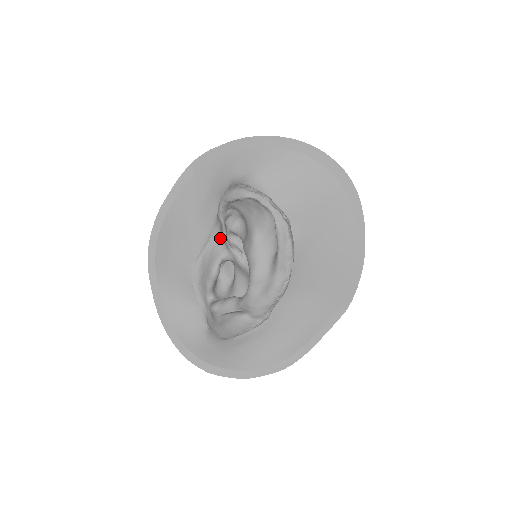
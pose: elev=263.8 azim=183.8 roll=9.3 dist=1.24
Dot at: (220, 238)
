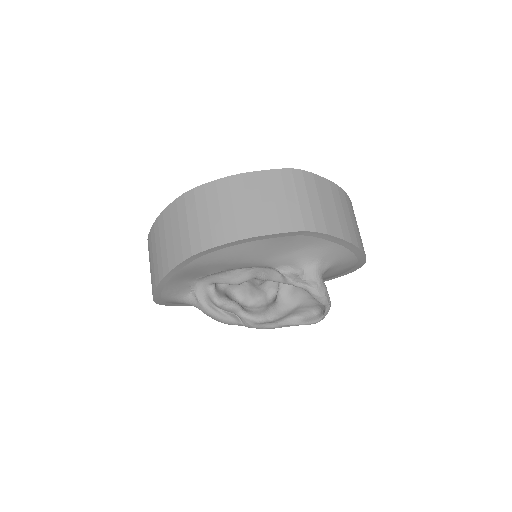
Dot at: (264, 270)
